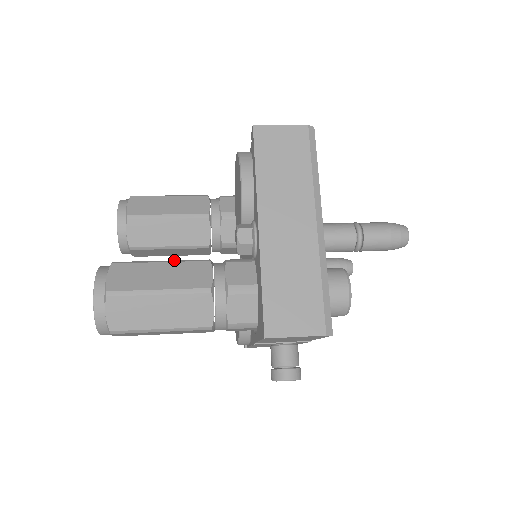
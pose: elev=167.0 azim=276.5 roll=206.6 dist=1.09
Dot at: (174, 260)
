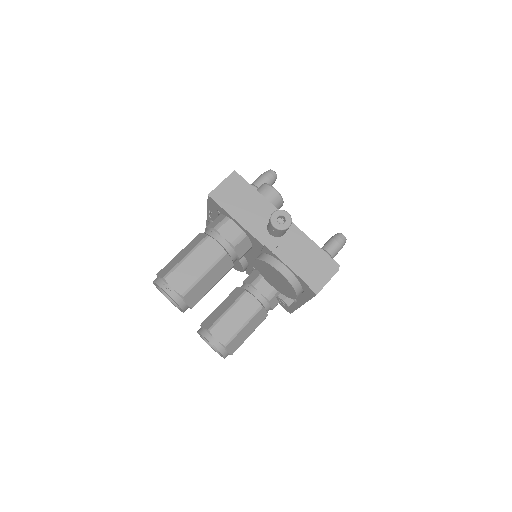
Dot at: (248, 320)
